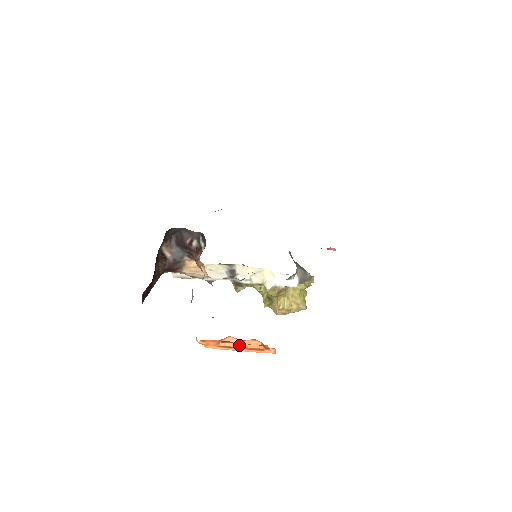
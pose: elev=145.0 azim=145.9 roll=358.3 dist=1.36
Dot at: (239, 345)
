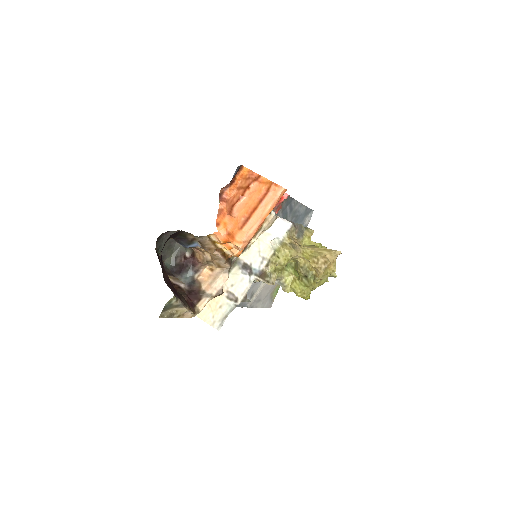
Dot at: (246, 204)
